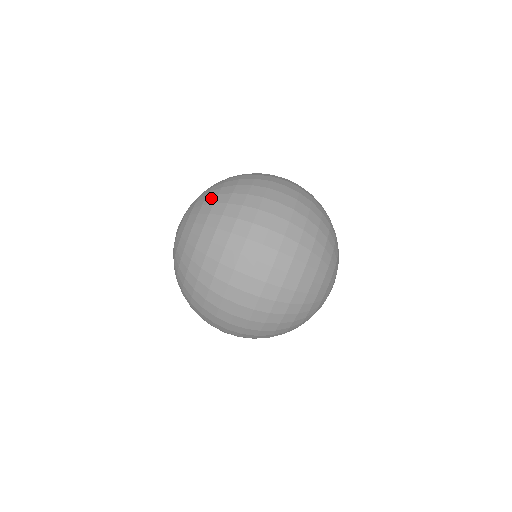
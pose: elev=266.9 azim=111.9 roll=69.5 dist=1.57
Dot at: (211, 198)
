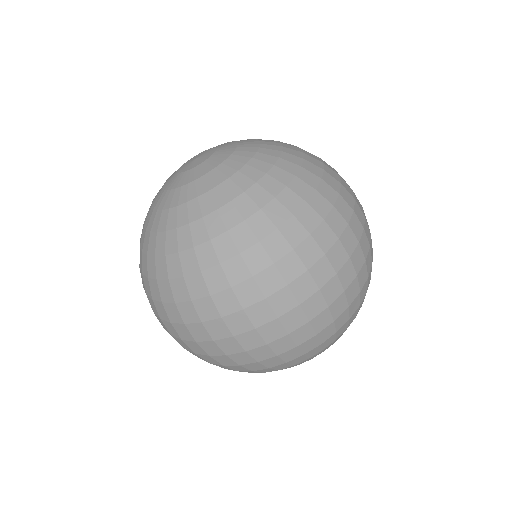
Dot at: (233, 214)
